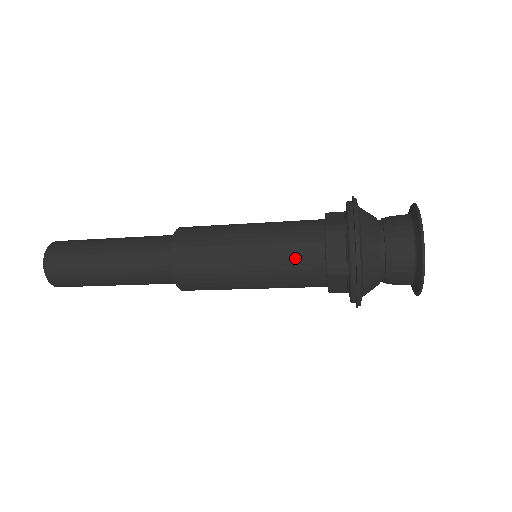
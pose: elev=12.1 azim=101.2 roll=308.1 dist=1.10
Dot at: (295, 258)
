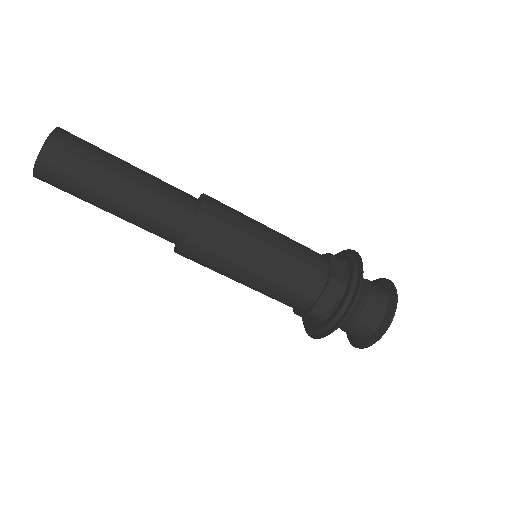
Dot at: occluded
